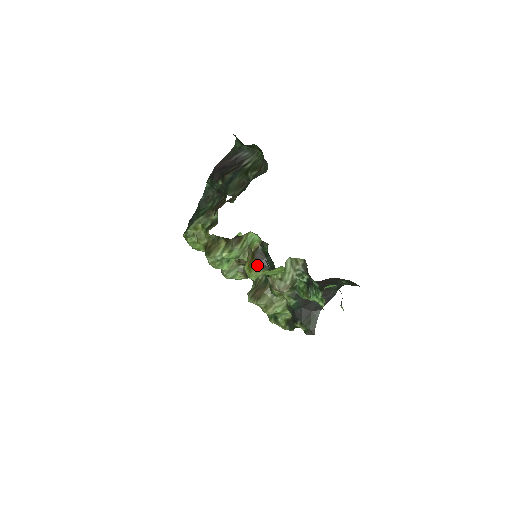
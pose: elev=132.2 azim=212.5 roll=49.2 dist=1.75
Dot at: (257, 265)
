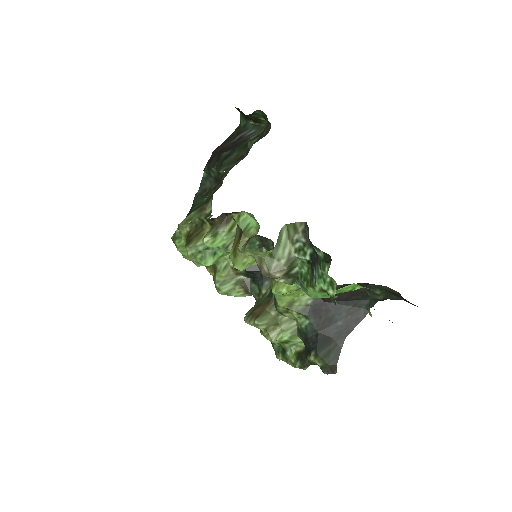
Dot at: (260, 274)
